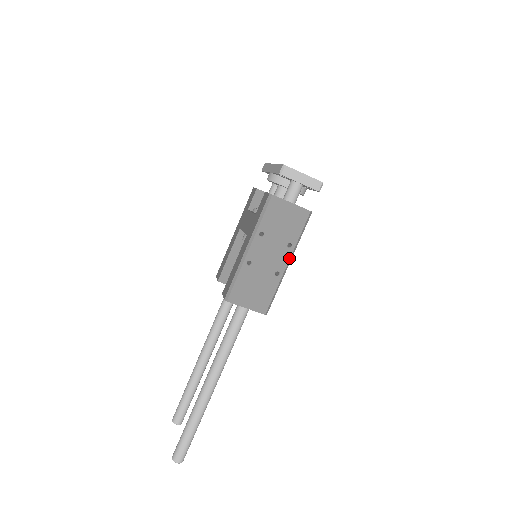
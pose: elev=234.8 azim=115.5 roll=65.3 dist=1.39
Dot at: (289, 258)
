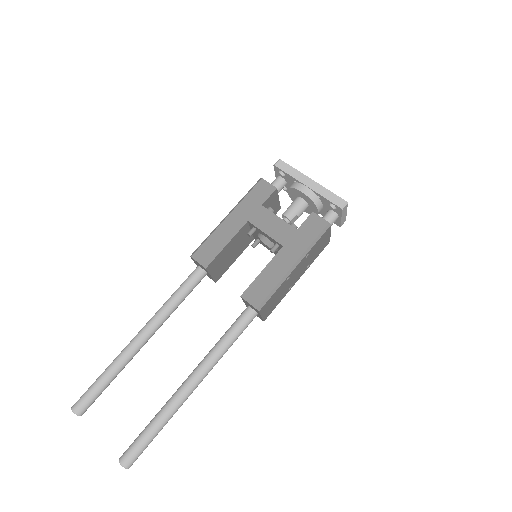
Dot at: occluded
